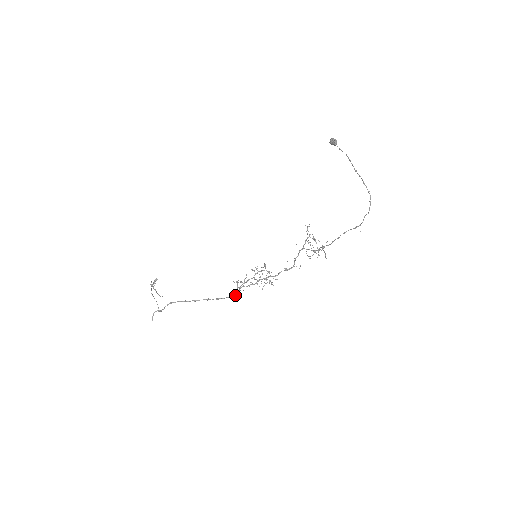
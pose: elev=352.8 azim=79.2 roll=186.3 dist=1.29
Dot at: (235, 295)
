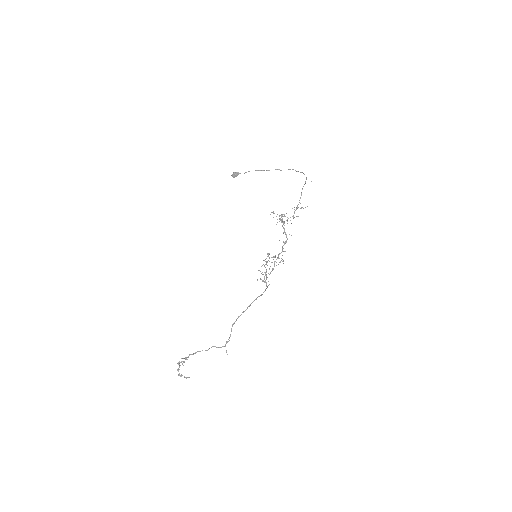
Dot at: (267, 287)
